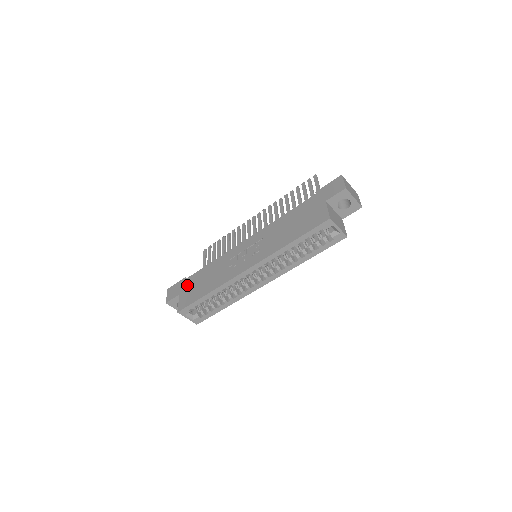
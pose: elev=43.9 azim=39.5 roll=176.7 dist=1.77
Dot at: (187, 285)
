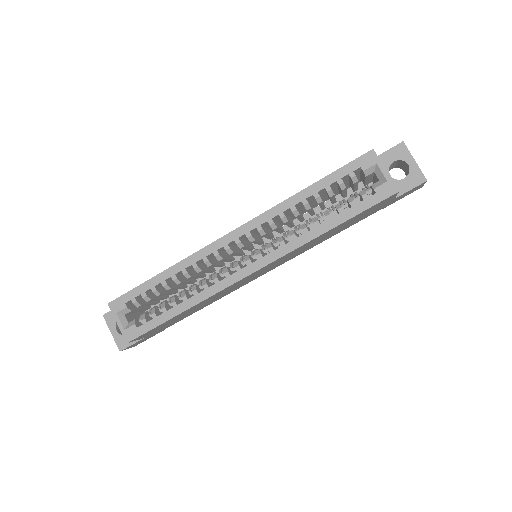
Dot at: occluded
